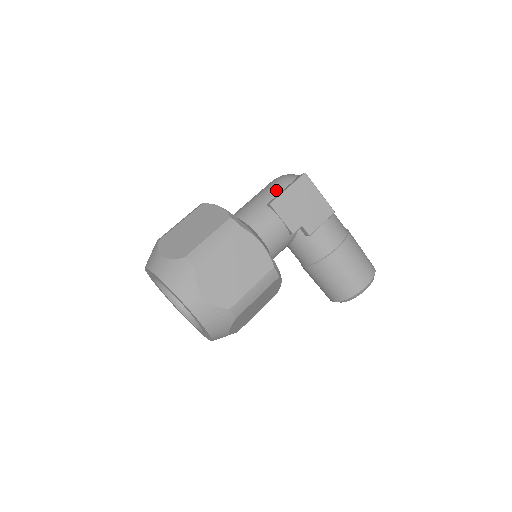
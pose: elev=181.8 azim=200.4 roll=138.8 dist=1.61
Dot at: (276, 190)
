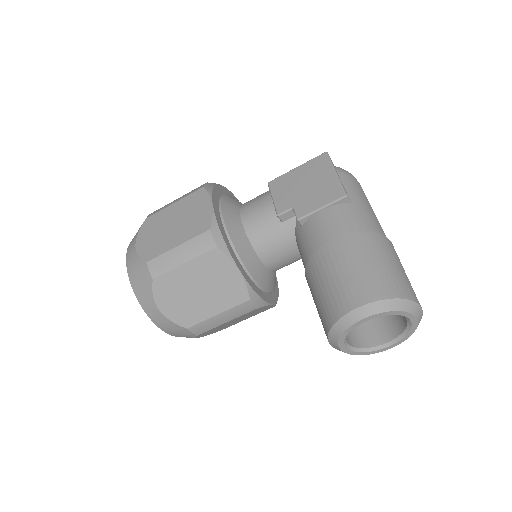
Dot at: occluded
